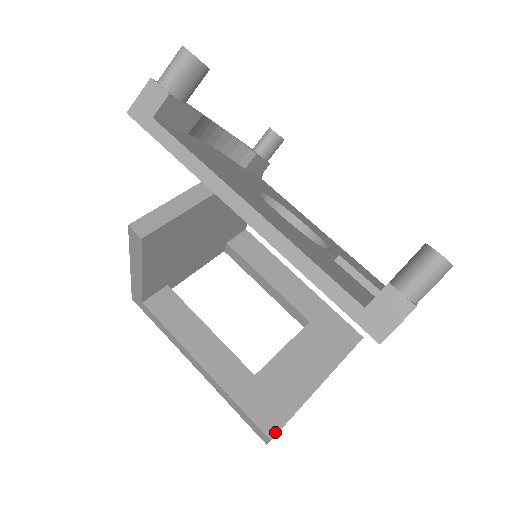
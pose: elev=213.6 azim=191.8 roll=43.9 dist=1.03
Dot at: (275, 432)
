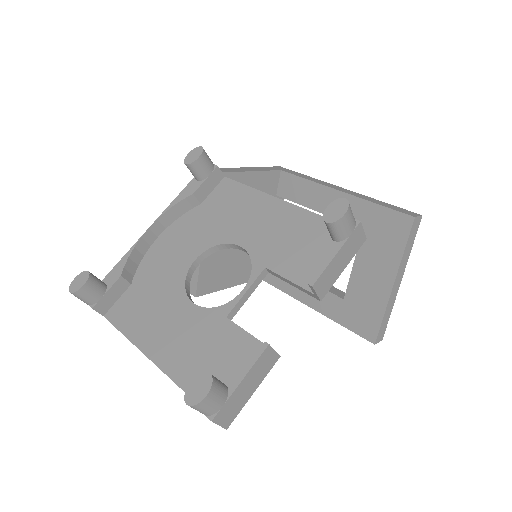
Dot at: (375, 337)
